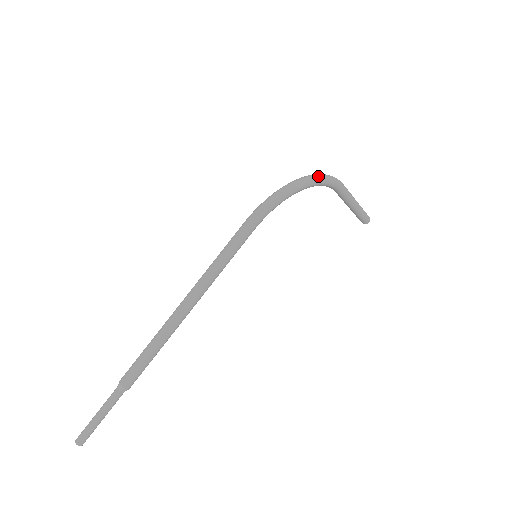
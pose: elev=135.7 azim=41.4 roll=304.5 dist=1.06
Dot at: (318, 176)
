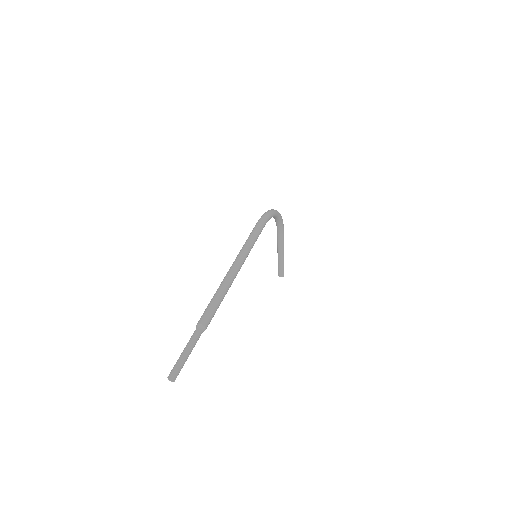
Dot at: occluded
